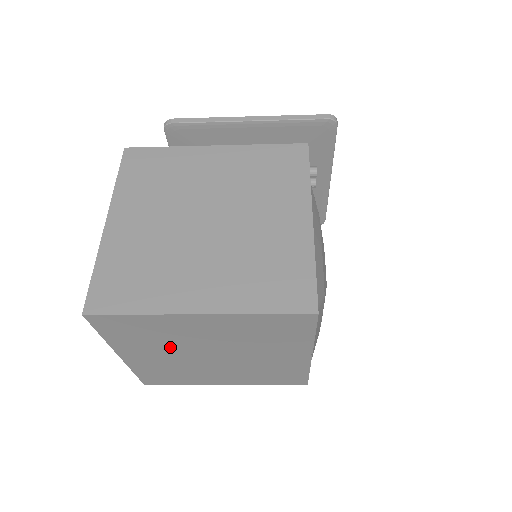
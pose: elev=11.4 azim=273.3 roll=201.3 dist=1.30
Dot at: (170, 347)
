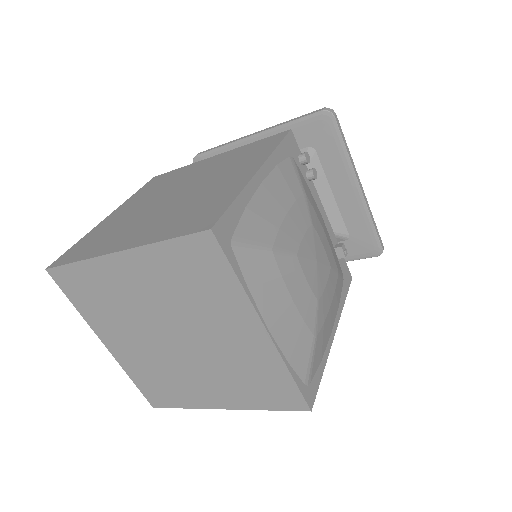
Dot at: (131, 323)
